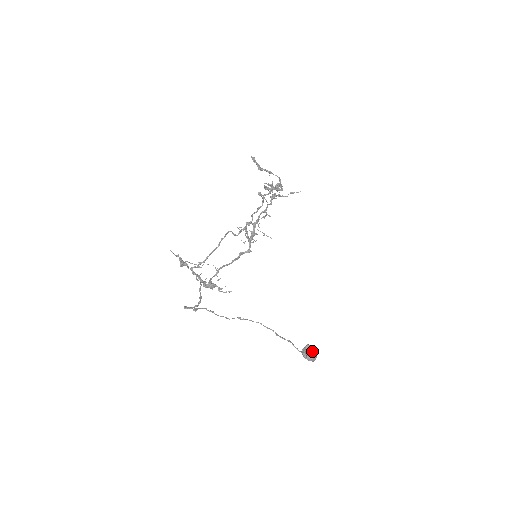
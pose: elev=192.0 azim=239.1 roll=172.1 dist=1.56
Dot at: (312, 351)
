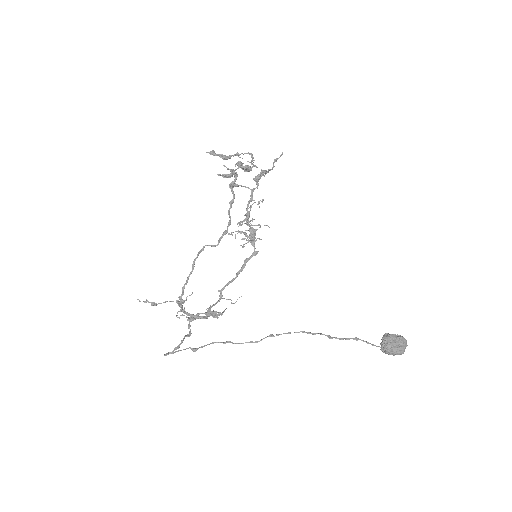
Dot at: (390, 341)
